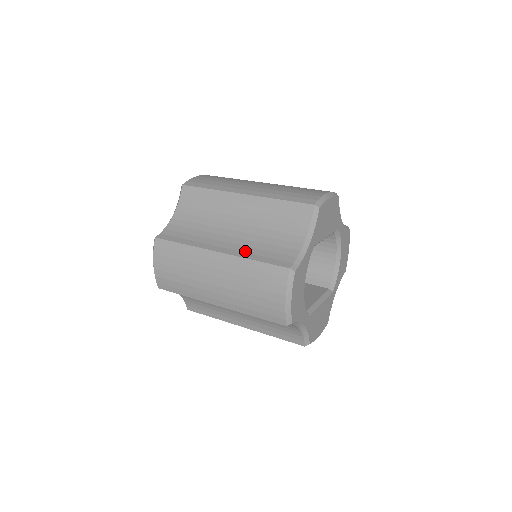
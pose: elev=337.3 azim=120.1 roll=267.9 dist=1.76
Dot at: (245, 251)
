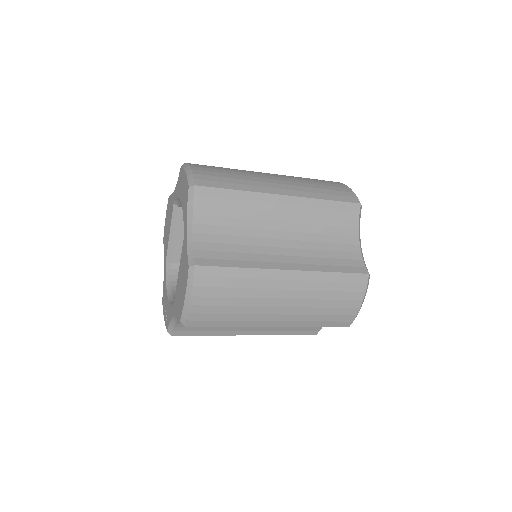
Dot at: occluded
